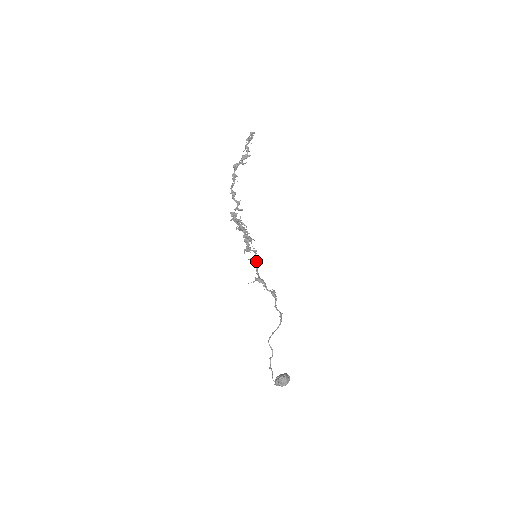
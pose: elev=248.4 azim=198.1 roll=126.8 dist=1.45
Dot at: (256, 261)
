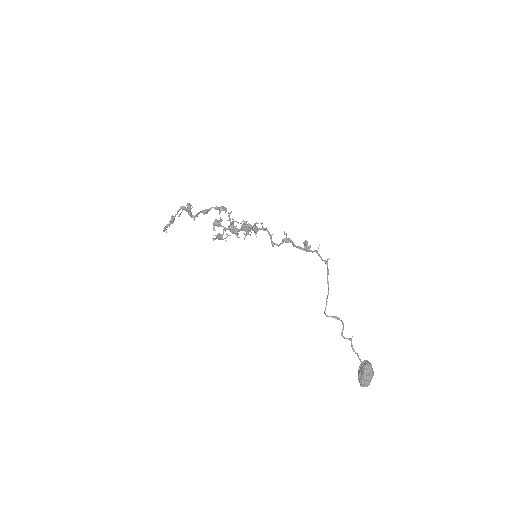
Dot at: (270, 234)
